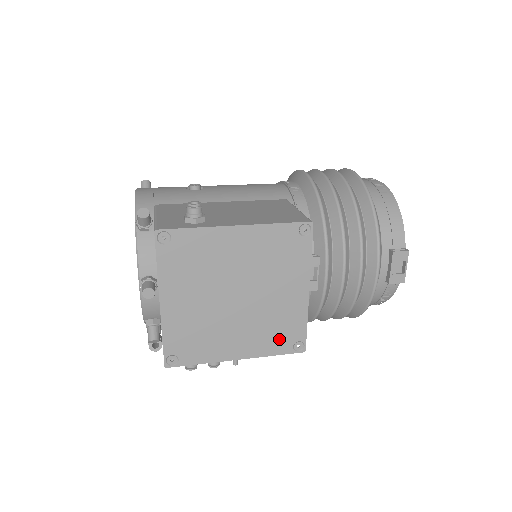
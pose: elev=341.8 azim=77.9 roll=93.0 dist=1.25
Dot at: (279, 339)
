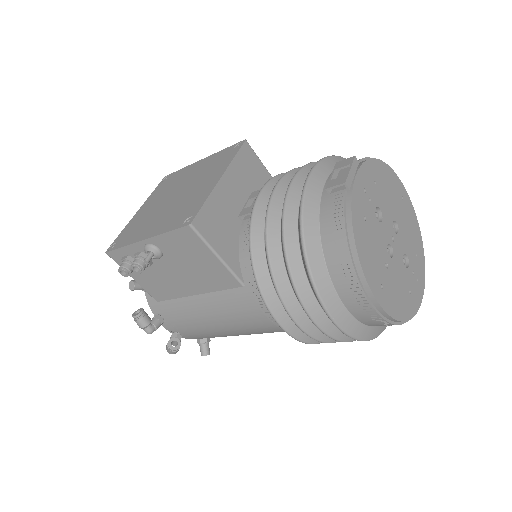
Dot at: (179, 218)
